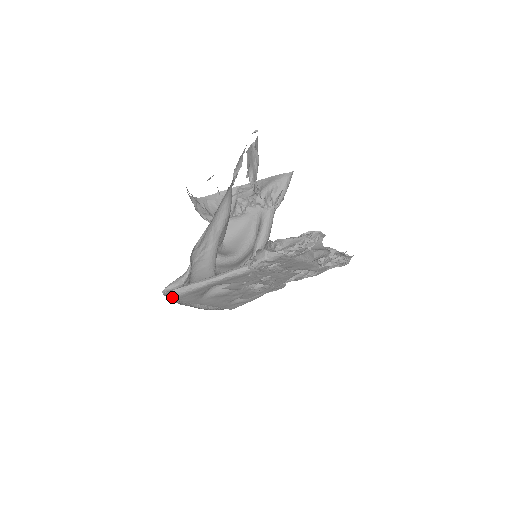
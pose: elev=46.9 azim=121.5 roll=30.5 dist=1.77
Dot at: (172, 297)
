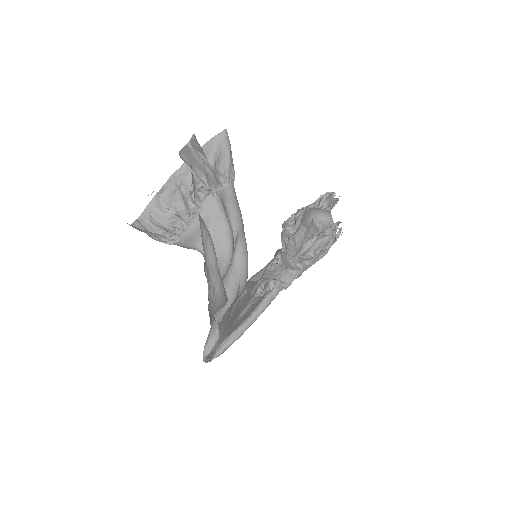
Dot at: occluded
